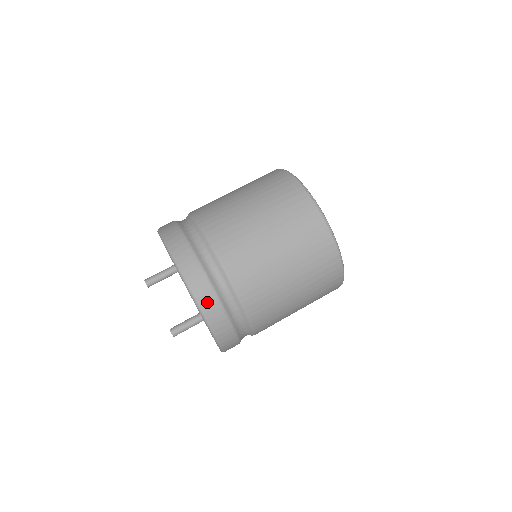
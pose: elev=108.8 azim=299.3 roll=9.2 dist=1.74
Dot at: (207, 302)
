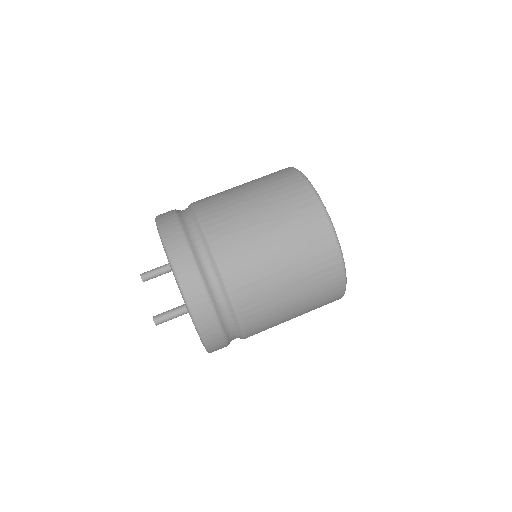
Dot at: (185, 271)
